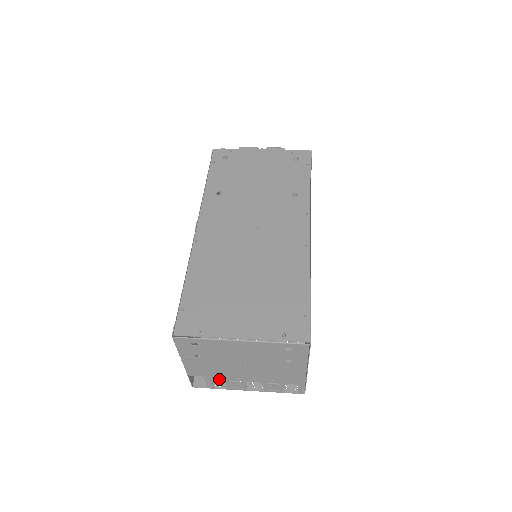
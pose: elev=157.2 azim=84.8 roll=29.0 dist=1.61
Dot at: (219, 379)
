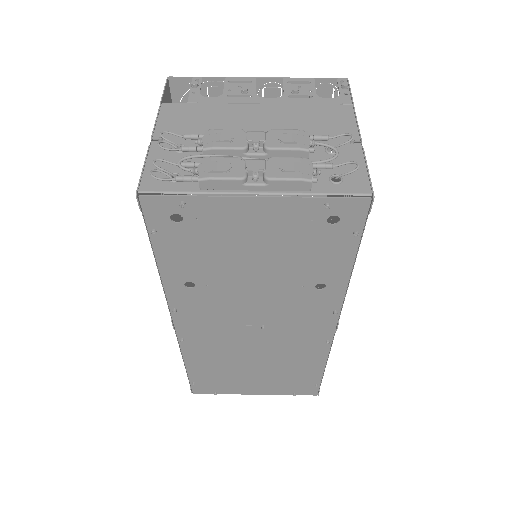
Dot at: occluded
